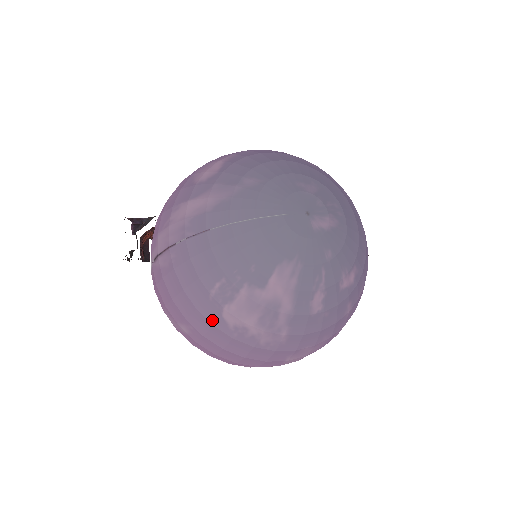
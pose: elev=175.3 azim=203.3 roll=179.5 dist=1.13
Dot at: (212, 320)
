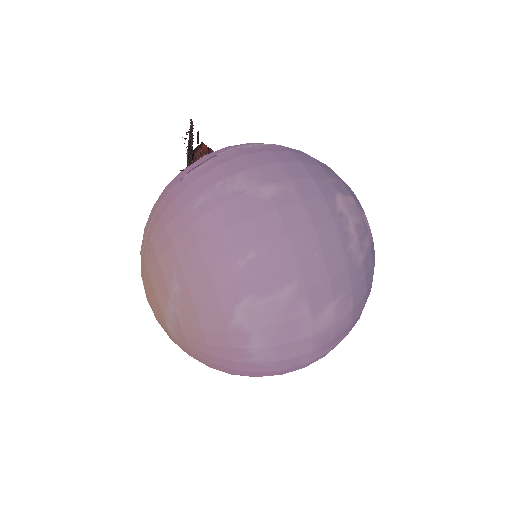
Dot at: (324, 193)
